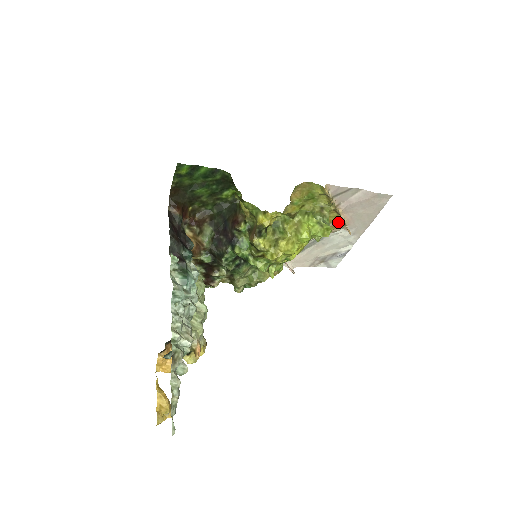
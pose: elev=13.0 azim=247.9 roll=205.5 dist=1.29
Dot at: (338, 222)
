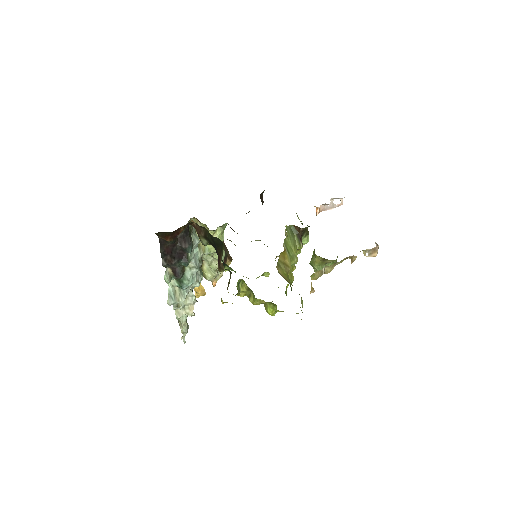
Dot at: occluded
